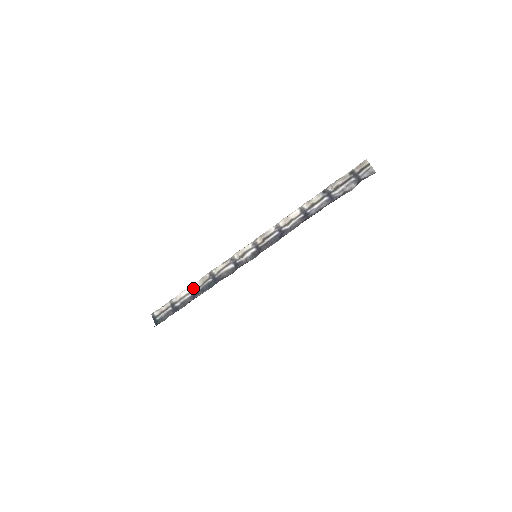
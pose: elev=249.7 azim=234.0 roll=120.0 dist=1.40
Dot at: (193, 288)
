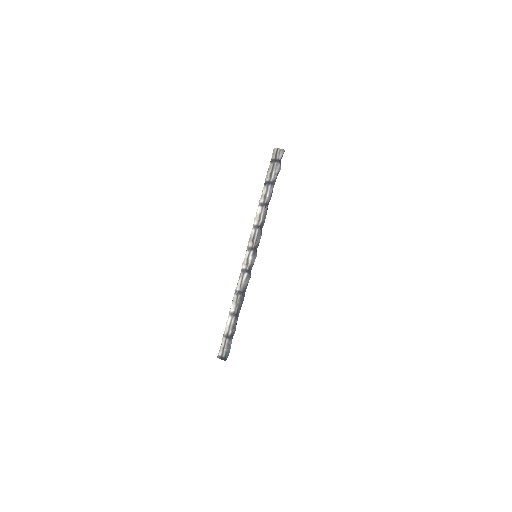
Dot at: (232, 313)
